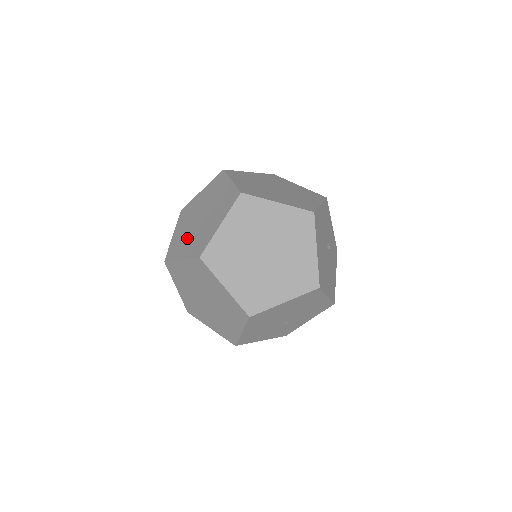
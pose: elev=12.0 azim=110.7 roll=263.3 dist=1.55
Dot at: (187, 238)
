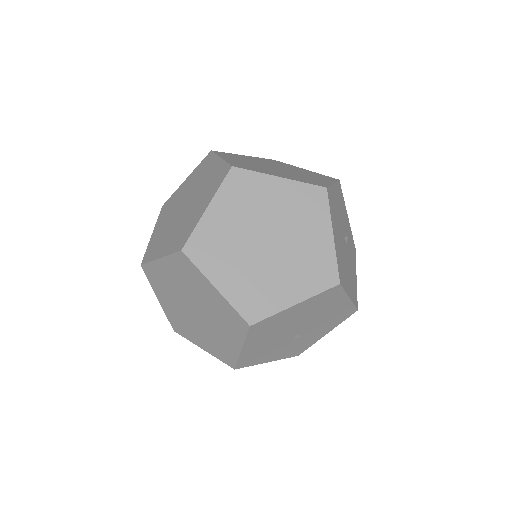
Dot at: (167, 233)
